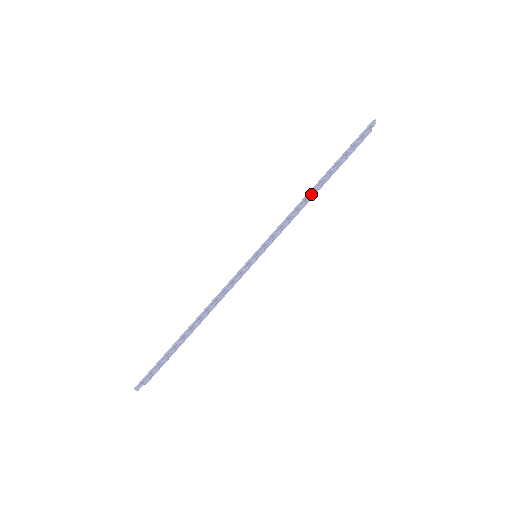
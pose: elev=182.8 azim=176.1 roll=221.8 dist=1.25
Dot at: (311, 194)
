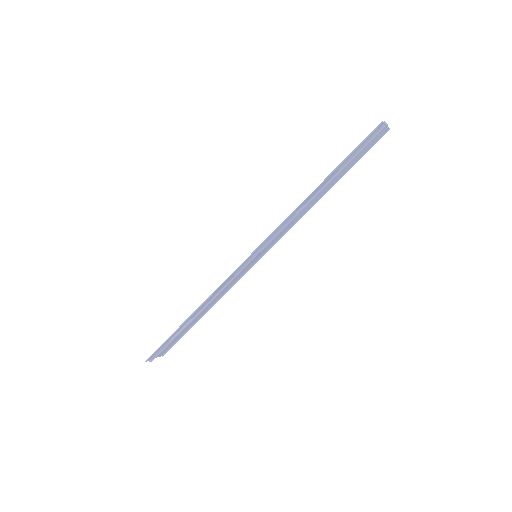
Dot at: (310, 199)
